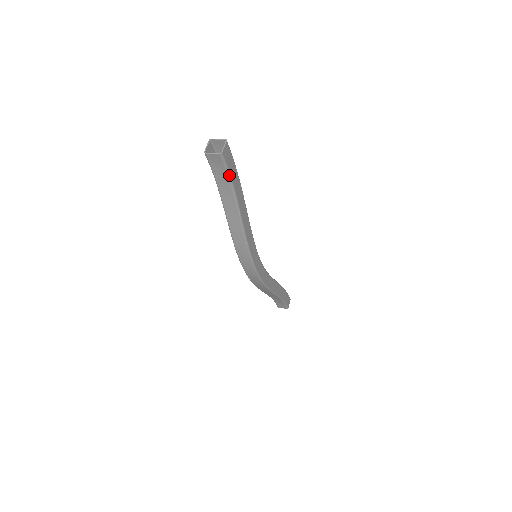
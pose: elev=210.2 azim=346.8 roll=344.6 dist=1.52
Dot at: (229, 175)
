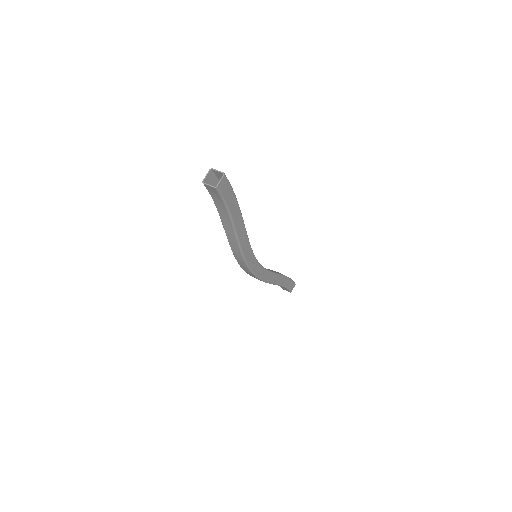
Dot at: (224, 202)
